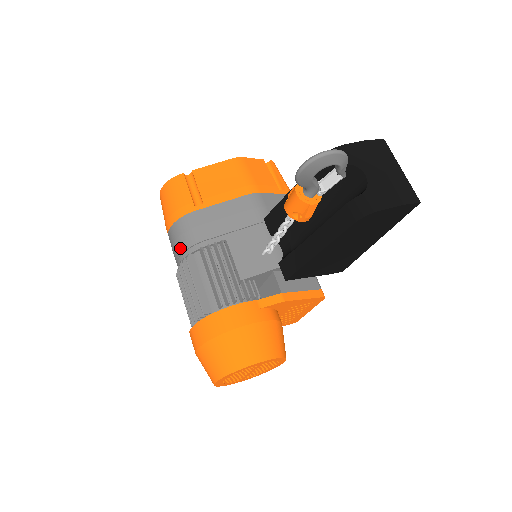
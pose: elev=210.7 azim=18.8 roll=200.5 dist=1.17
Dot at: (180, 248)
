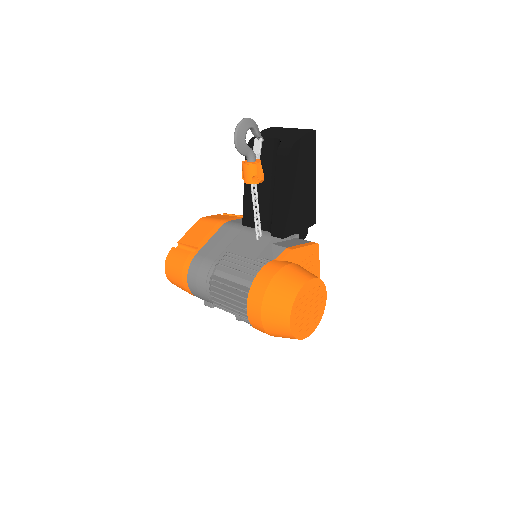
Dot at: (202, 280)
